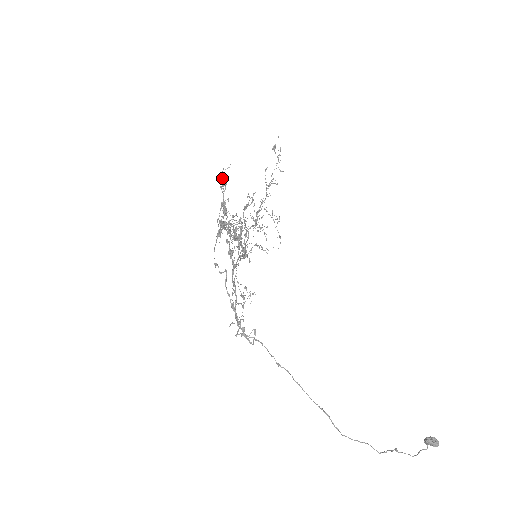
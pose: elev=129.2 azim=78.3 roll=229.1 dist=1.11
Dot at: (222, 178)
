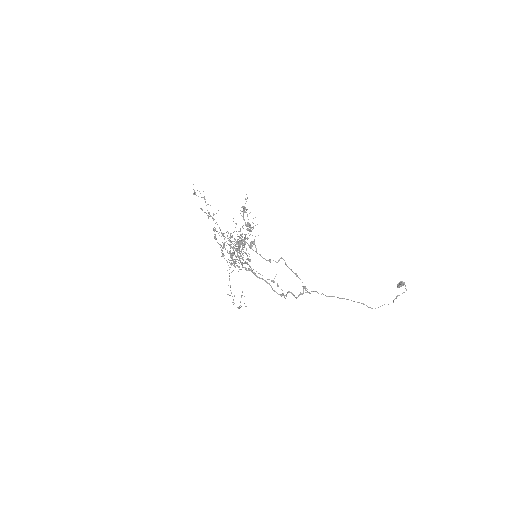
Dot at: (244, 207)
